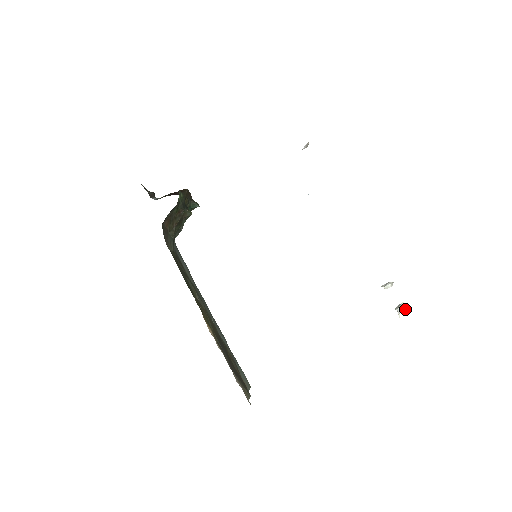
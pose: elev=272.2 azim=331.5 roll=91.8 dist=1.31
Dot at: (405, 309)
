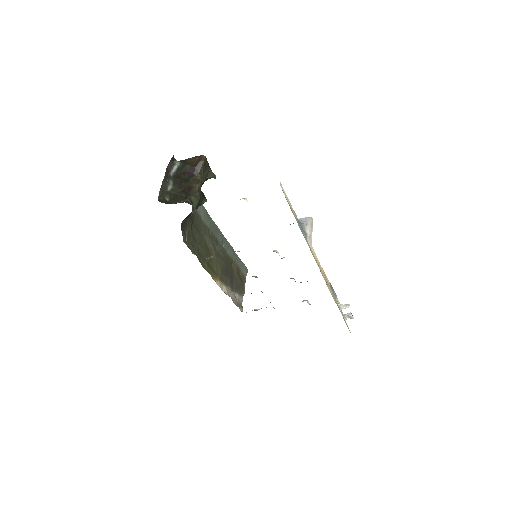
Dot at: (351, 318)
